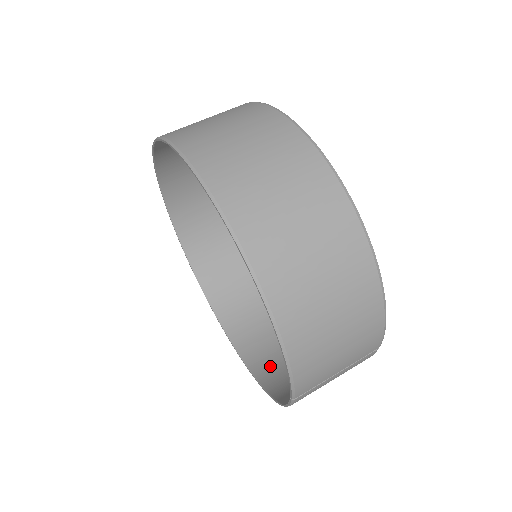
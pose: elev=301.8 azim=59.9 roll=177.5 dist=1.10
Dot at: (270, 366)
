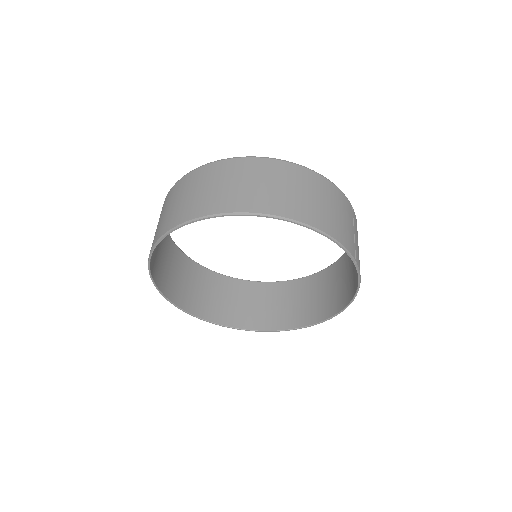
Dot at: (332, 303)
